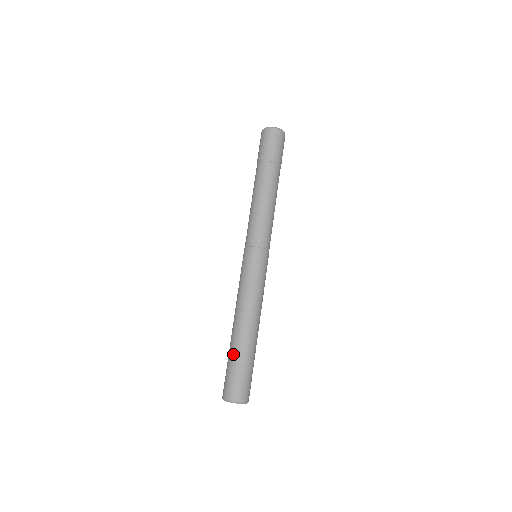
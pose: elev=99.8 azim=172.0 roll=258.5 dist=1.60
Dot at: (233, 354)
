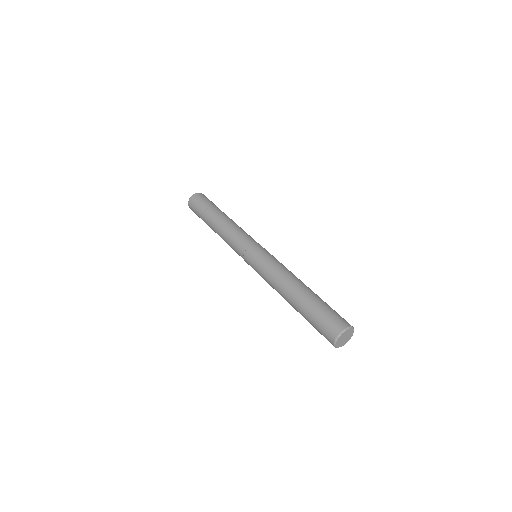
Dot at: (305, 311)
